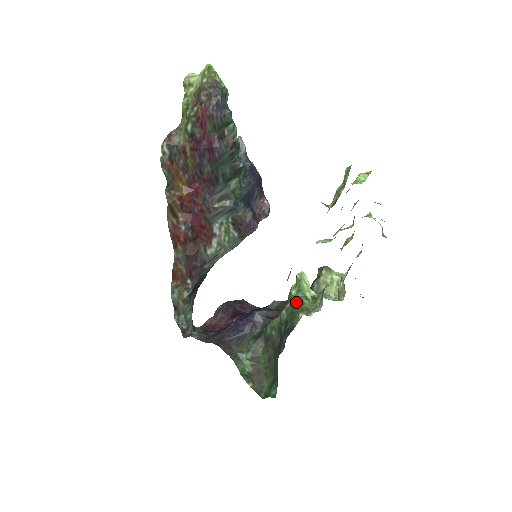
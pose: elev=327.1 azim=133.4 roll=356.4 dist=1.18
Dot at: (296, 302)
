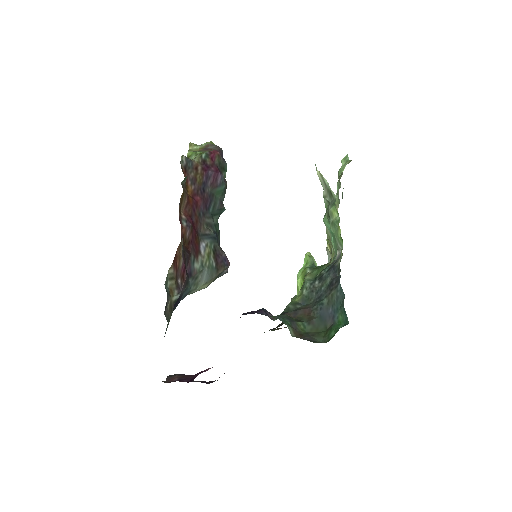
Dot at: (316, 267)
